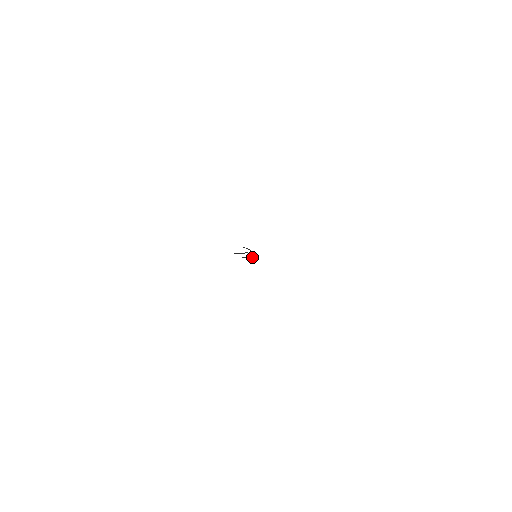
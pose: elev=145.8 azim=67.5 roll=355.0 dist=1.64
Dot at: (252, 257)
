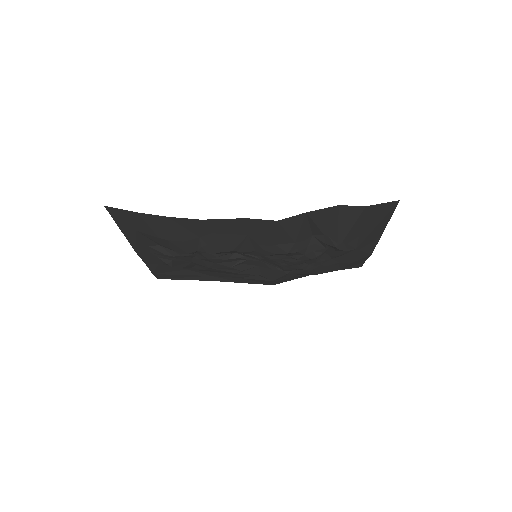
Dot at: (252, 255)
